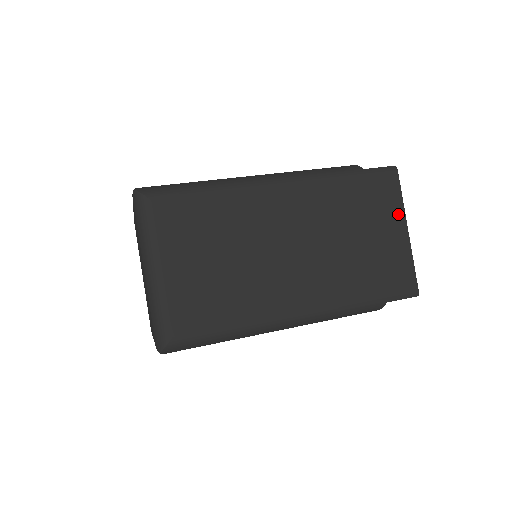
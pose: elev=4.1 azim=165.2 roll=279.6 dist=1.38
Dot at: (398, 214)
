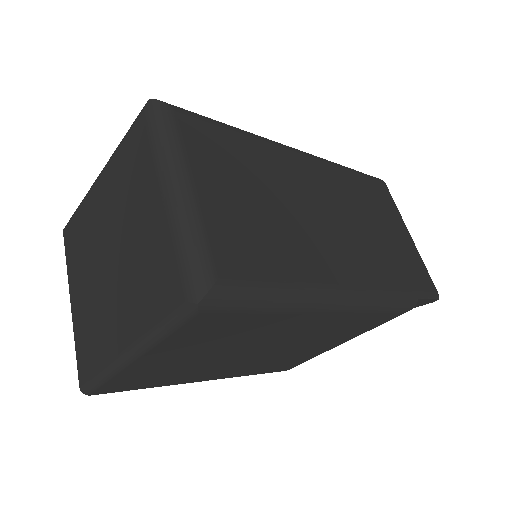
Dot at: (398, 218)
